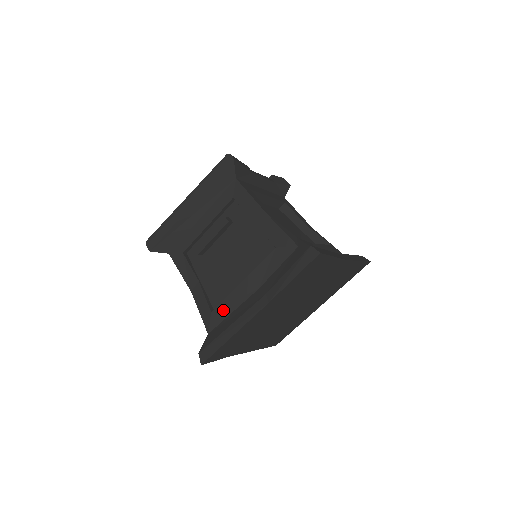
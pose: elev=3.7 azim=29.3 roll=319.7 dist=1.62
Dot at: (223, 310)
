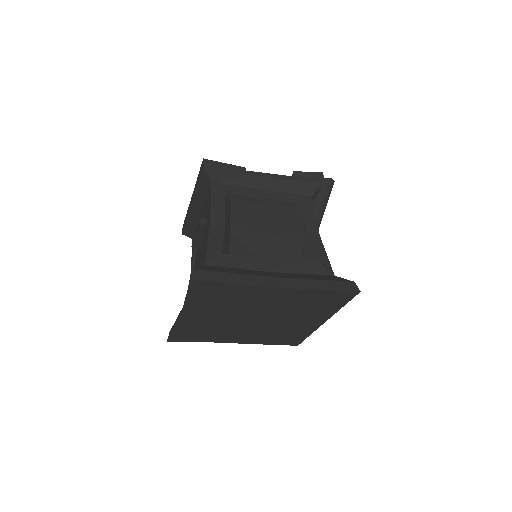
Dot at: occluded
